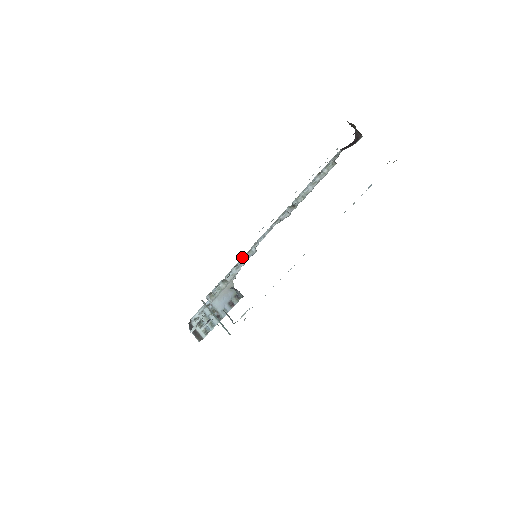
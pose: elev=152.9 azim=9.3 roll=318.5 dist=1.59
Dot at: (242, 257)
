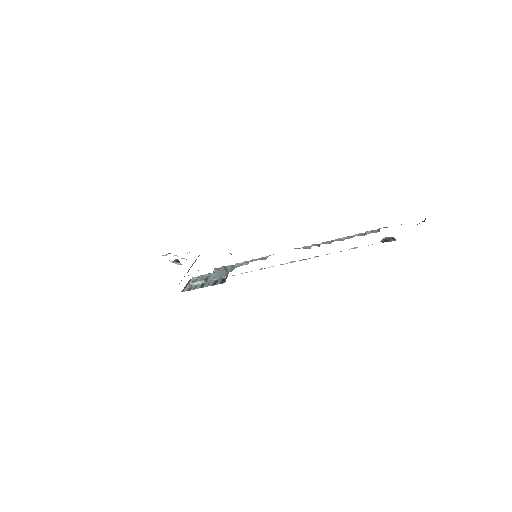
Dot at: occluded
